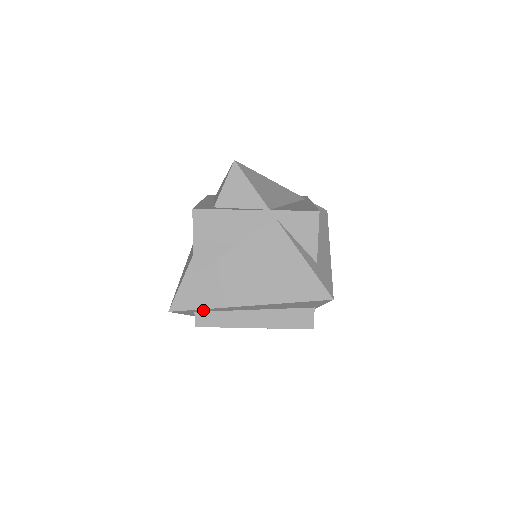
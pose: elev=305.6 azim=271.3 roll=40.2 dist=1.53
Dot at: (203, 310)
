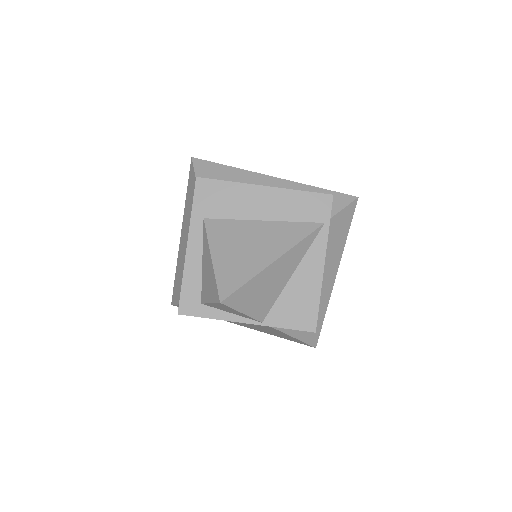
Dot at: occluded
